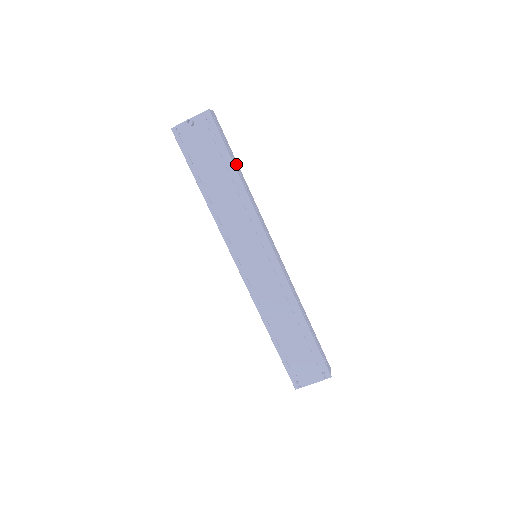
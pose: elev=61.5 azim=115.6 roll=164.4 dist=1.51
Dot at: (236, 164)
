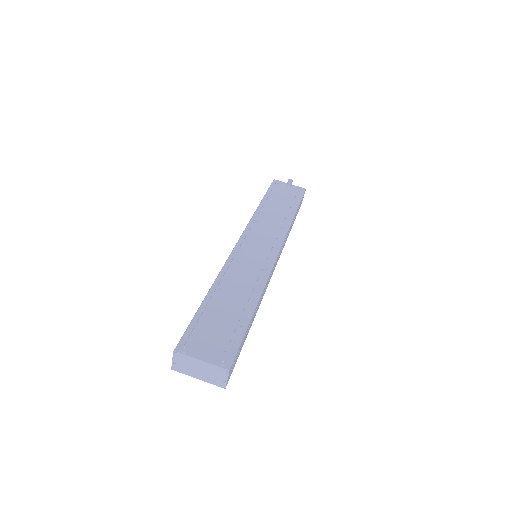
Dot at: (294, 219)
